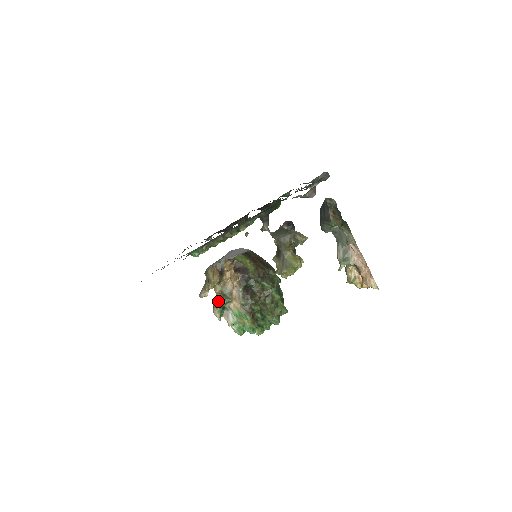
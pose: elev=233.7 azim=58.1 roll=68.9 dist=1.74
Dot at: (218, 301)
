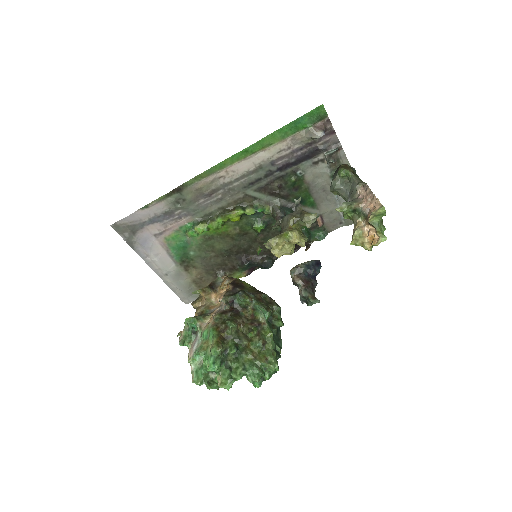
Dot at: occluded
